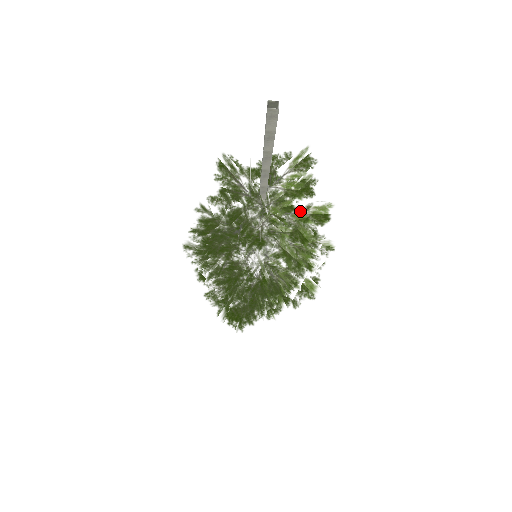
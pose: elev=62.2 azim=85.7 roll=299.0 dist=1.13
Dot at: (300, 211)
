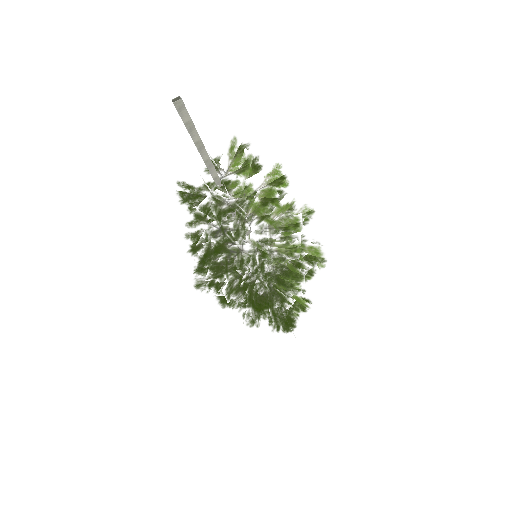
Dot at: (258, 184)
